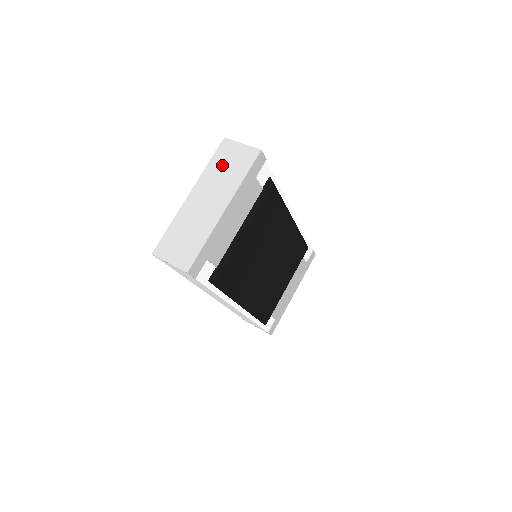
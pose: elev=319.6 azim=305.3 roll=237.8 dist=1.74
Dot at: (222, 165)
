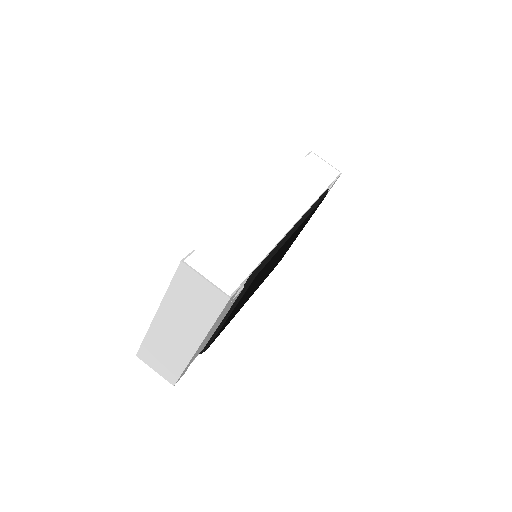
Dot at: (185, 297)
